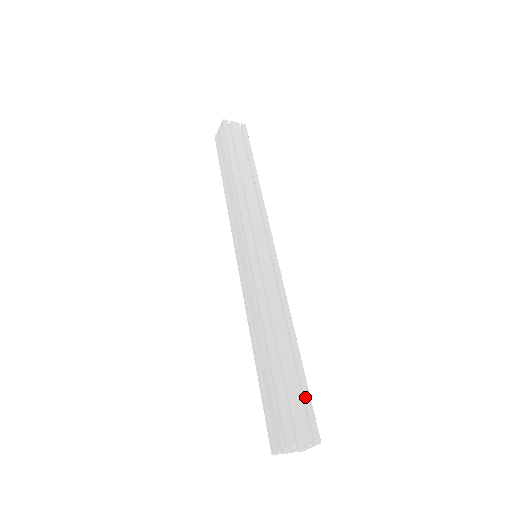
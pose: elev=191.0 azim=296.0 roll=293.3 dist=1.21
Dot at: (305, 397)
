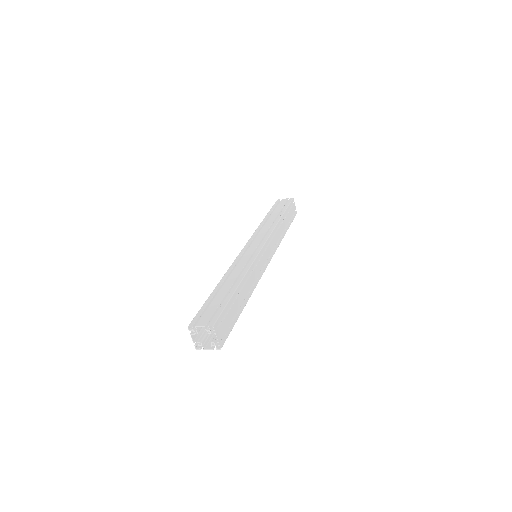
Dot at: (221, 306)
